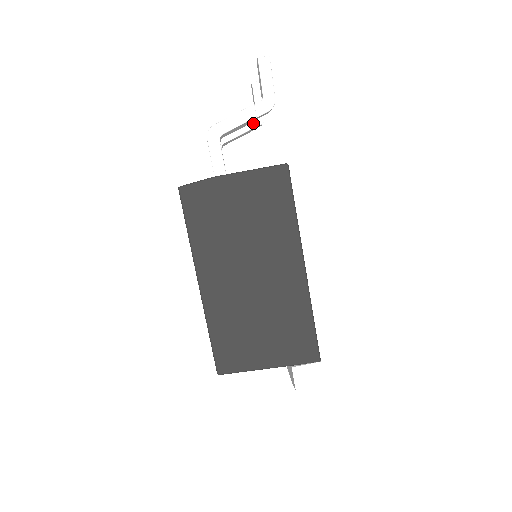
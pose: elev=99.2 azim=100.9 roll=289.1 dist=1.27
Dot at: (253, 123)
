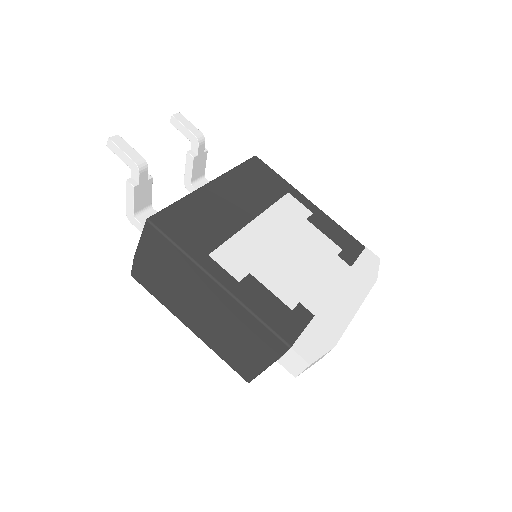
Dot at: (194, 149)
